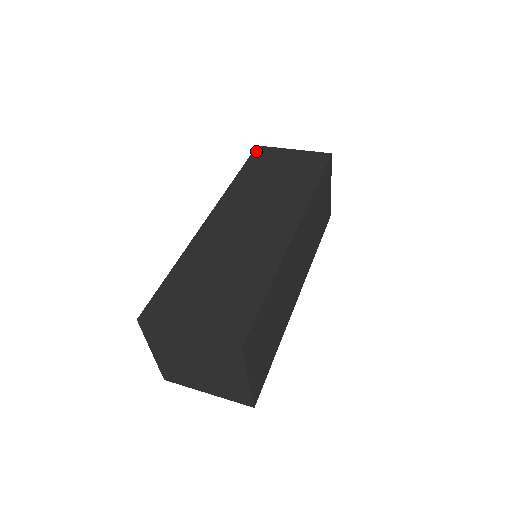
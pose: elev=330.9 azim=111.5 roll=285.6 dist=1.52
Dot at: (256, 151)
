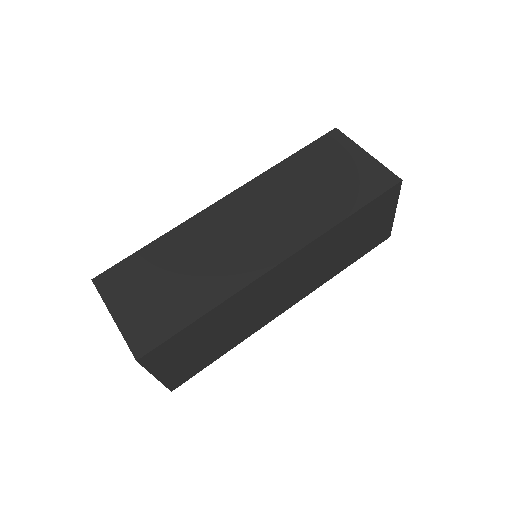
Dot at: (328, 135)
